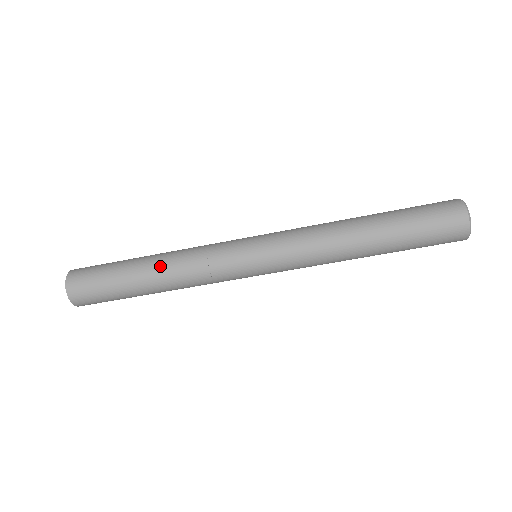
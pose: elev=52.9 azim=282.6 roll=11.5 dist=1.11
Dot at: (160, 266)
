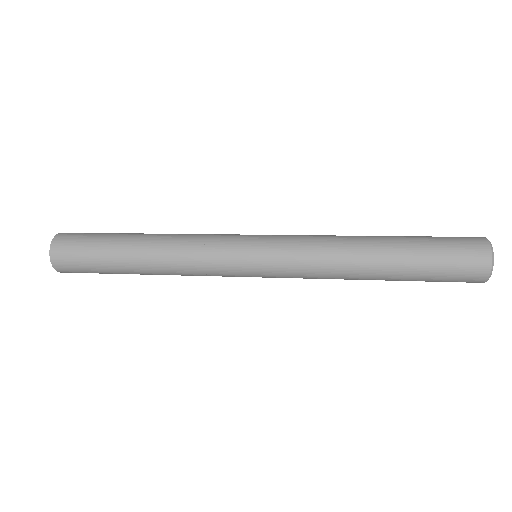
Dot at: (153, 266)
